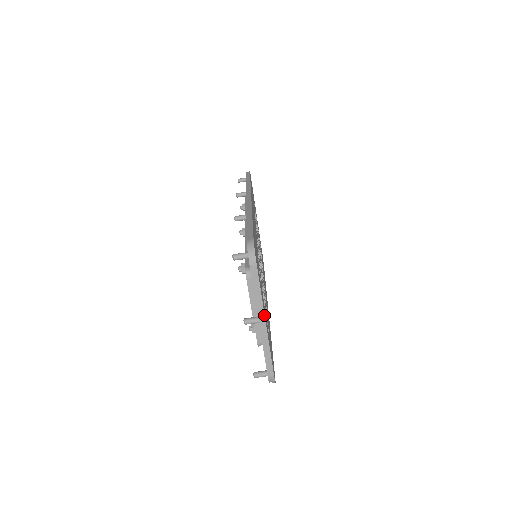
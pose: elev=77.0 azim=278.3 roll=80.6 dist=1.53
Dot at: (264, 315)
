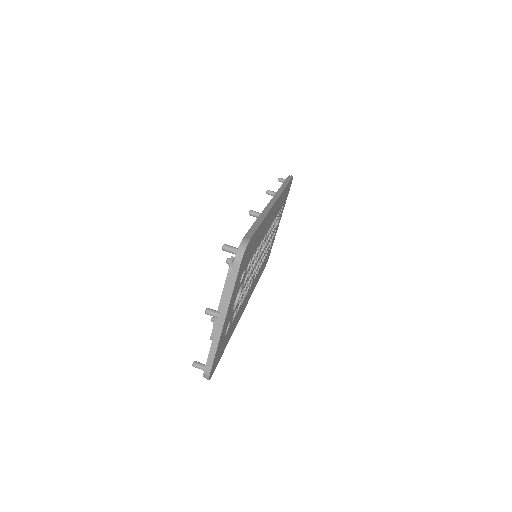
Dot at: (226, 314)
